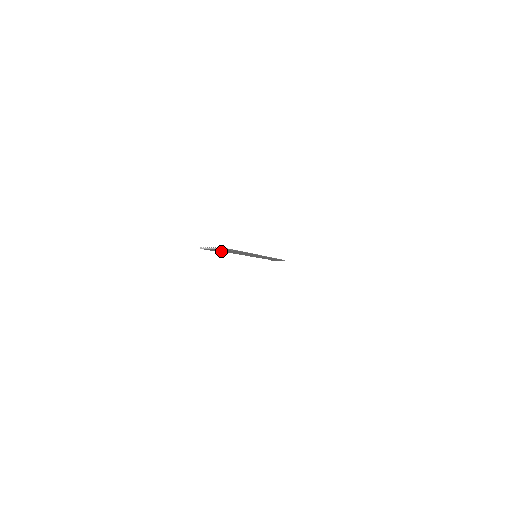
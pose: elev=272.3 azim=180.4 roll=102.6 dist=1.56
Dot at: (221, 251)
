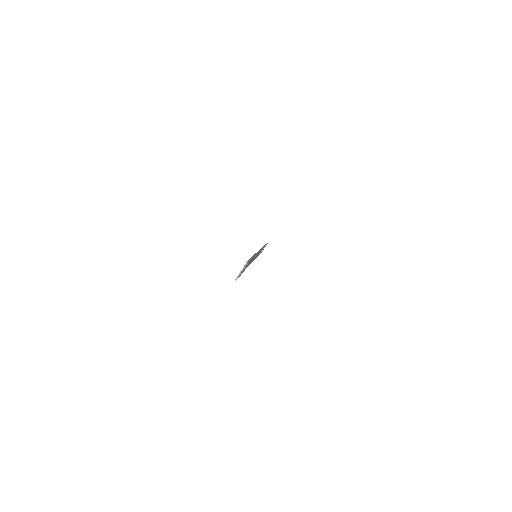
Dot at: occluded
